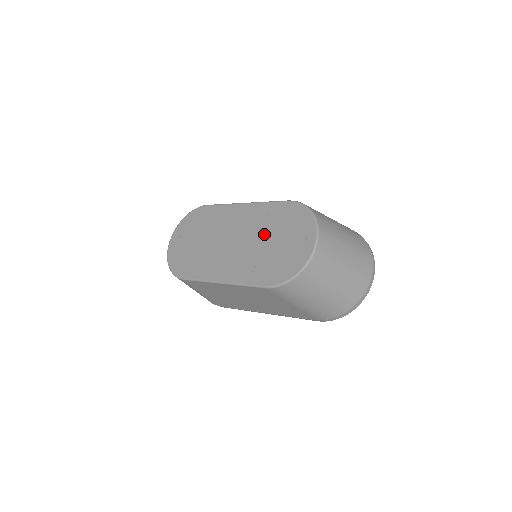
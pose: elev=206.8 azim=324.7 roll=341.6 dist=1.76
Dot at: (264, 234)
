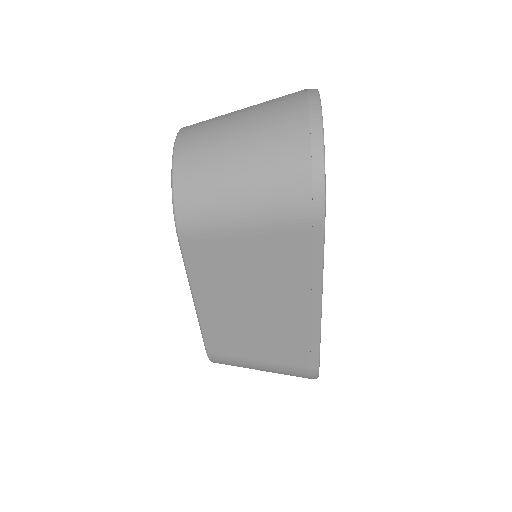
Dot at: occluded
